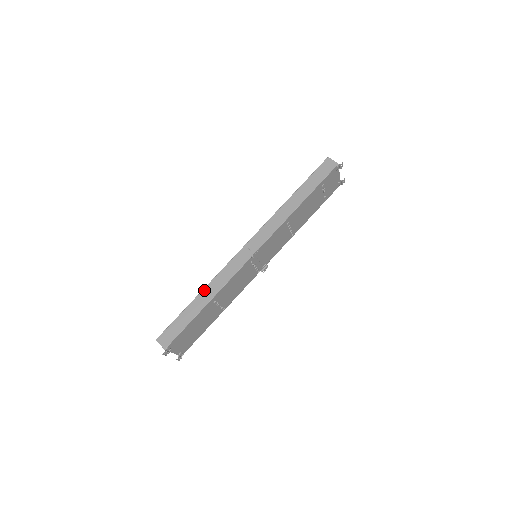
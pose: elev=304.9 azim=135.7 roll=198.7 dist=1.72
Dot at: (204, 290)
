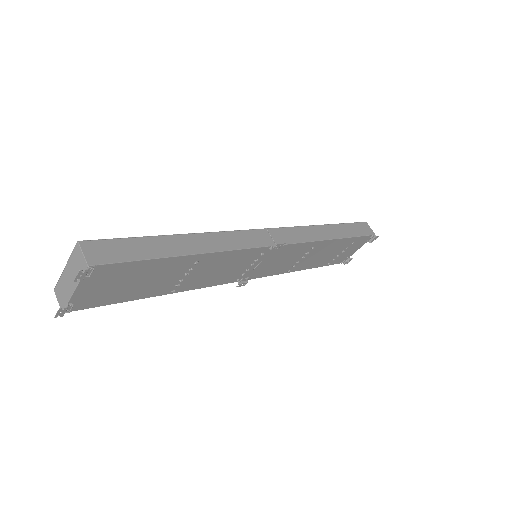
Dot at: (195, 235)
